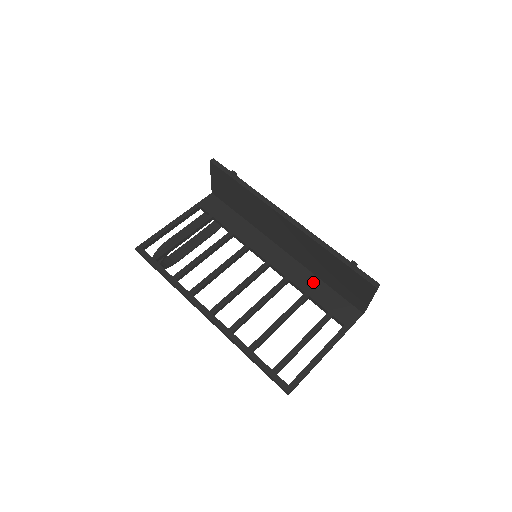
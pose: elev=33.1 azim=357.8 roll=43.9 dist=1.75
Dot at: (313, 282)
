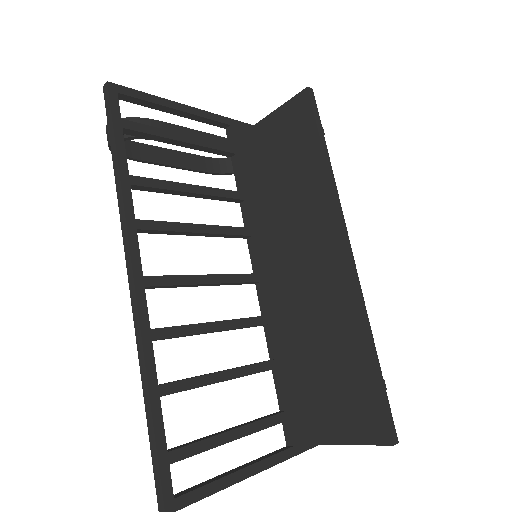
Dot at: (292, 352)
